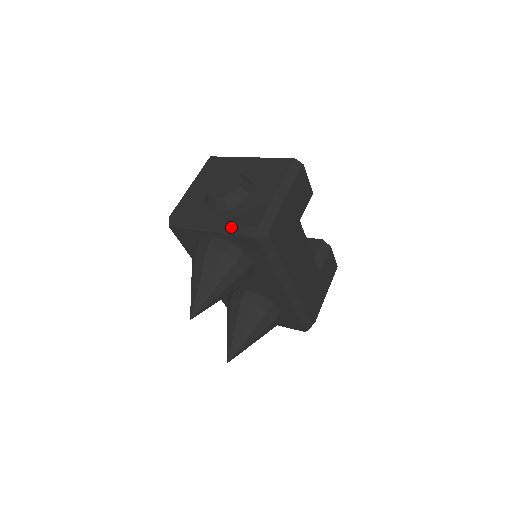
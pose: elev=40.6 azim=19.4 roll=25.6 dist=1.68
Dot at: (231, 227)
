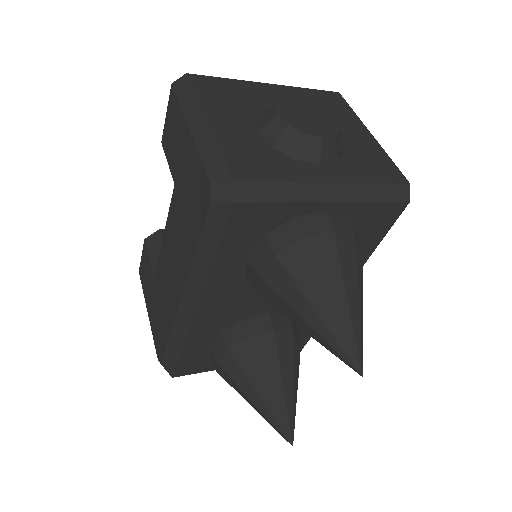
Dot at: (370, 188)
